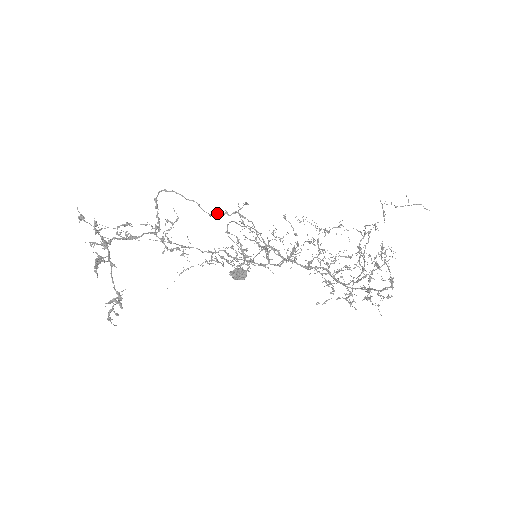
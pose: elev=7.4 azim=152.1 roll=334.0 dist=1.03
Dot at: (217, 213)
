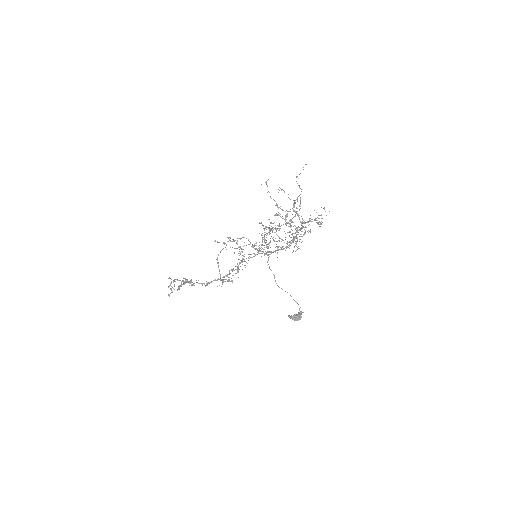
Dot at: occluded
